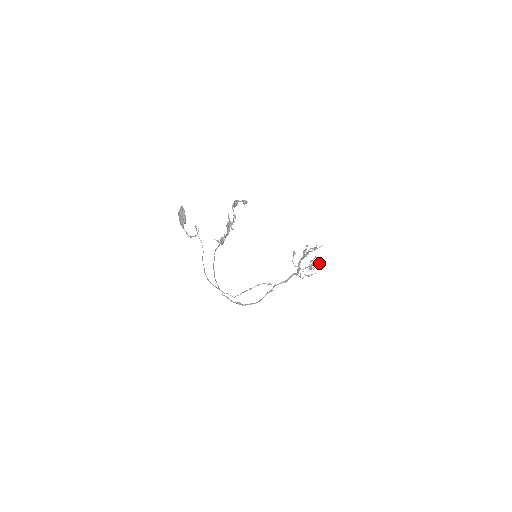
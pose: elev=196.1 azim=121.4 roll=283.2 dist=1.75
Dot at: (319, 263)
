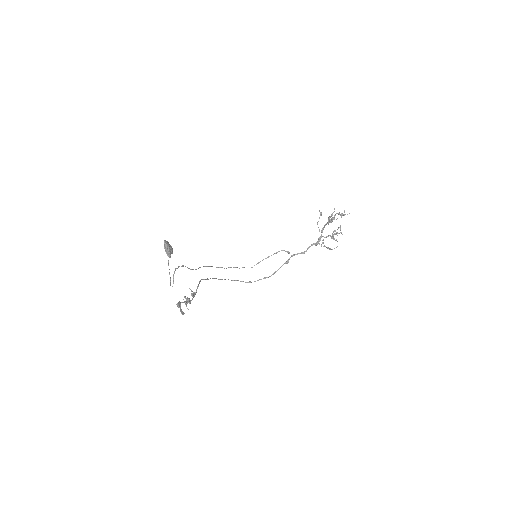
Dot at: occluded
